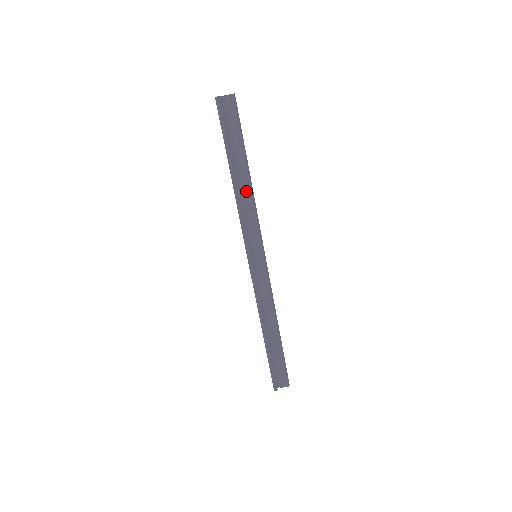
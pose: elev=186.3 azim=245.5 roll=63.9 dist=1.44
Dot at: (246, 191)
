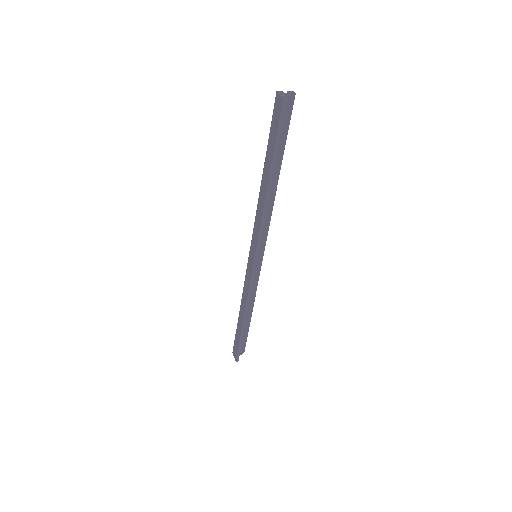
Dot at: (271, 197)
